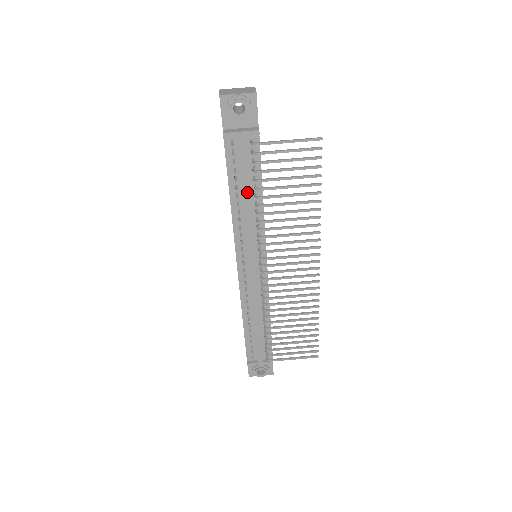
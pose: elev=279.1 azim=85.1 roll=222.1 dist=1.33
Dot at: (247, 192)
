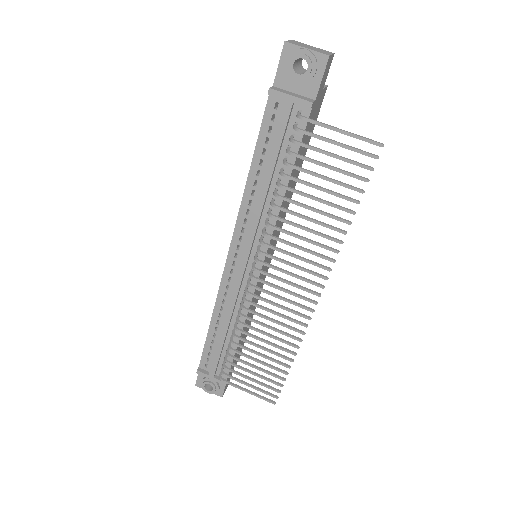
Dot at: (270, 173)
